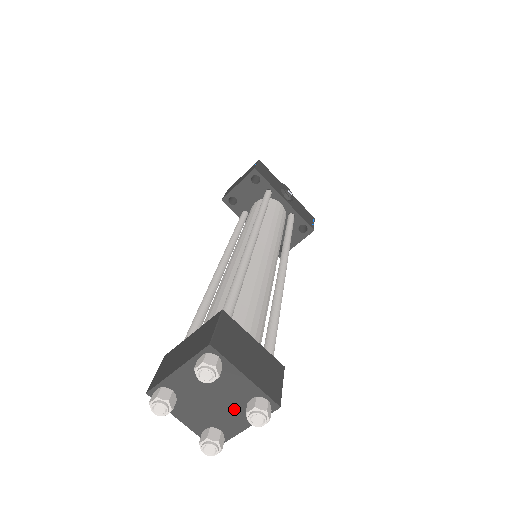
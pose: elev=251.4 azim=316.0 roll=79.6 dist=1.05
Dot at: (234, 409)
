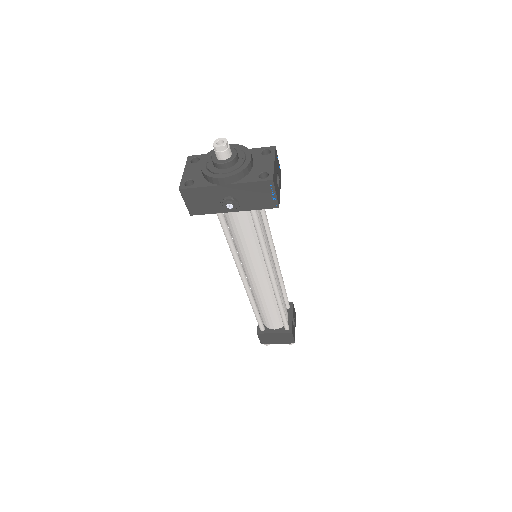
Dot at: occluded
